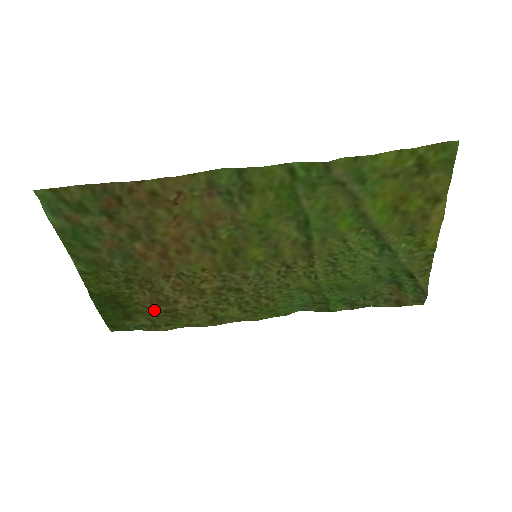
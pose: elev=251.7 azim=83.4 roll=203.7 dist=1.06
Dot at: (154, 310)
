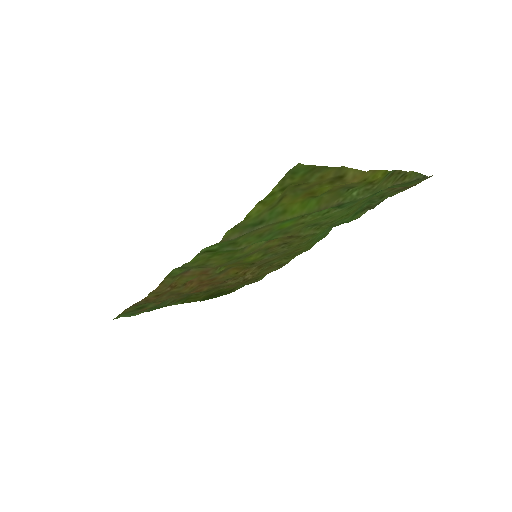
Dot at: (240, 284)
